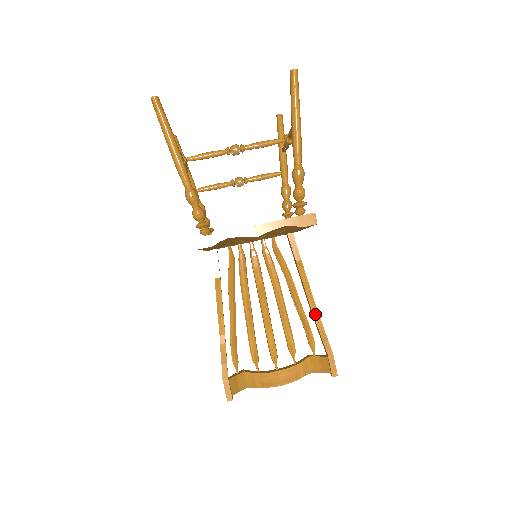
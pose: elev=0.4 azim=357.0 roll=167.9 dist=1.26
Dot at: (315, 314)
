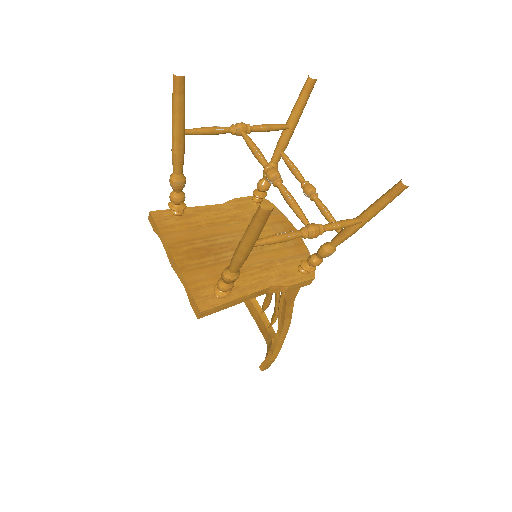
Dot at: (278, 333)
